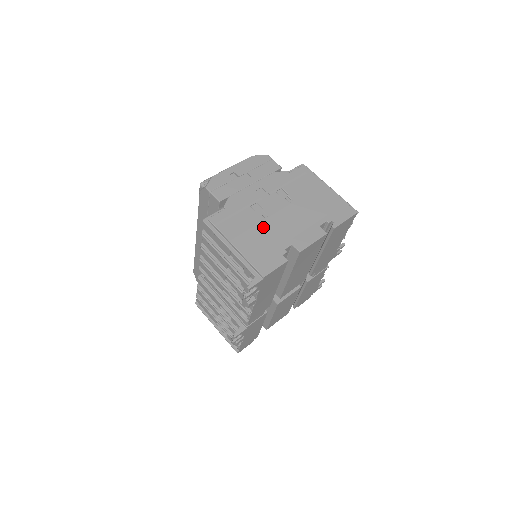
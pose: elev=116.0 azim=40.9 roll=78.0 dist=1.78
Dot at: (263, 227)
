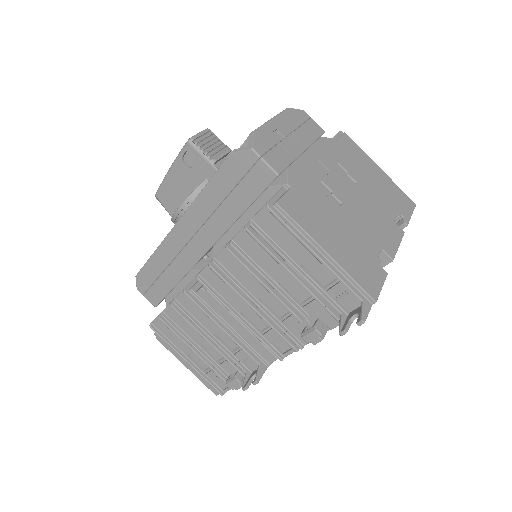
Dot at: (344, 221)
